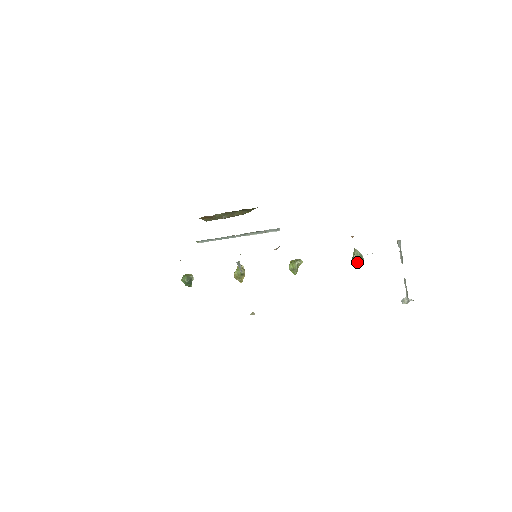
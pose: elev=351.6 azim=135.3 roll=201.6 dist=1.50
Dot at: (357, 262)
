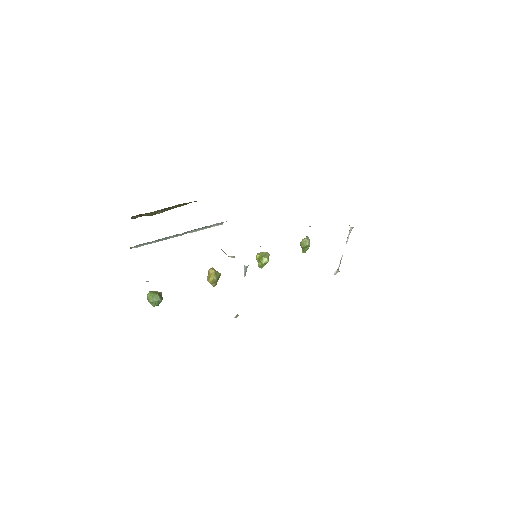
Dot at: (307, 247)
